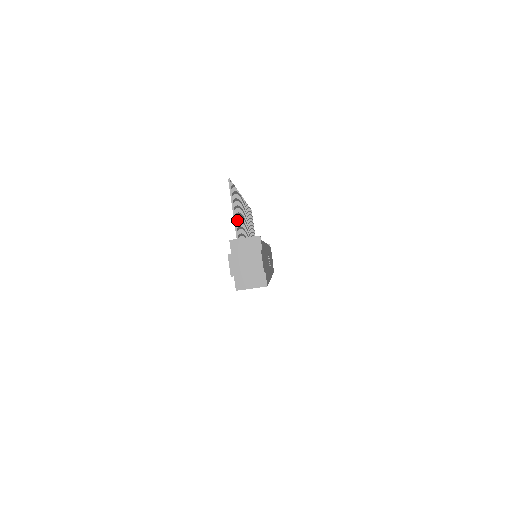
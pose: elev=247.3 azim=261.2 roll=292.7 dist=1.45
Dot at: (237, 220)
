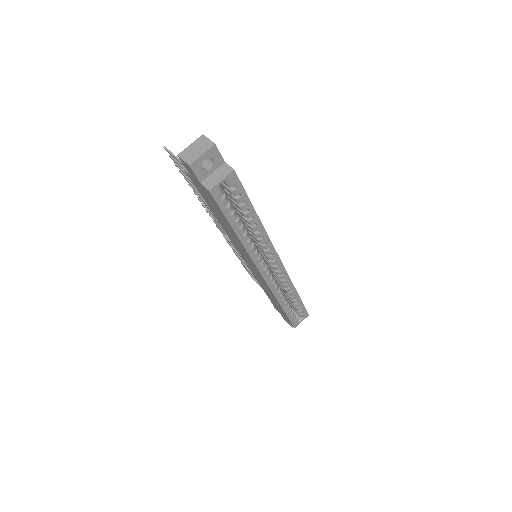
Dot at: occluded
